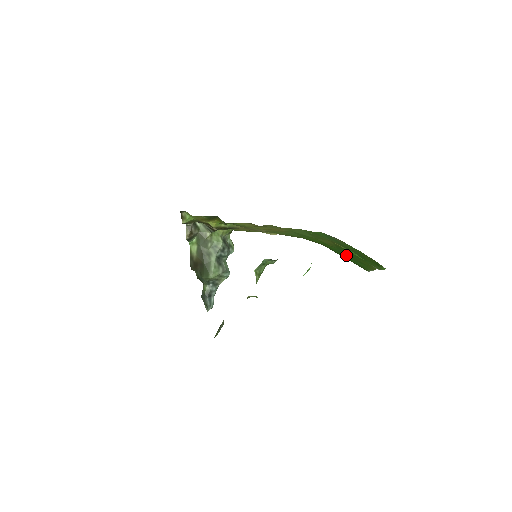
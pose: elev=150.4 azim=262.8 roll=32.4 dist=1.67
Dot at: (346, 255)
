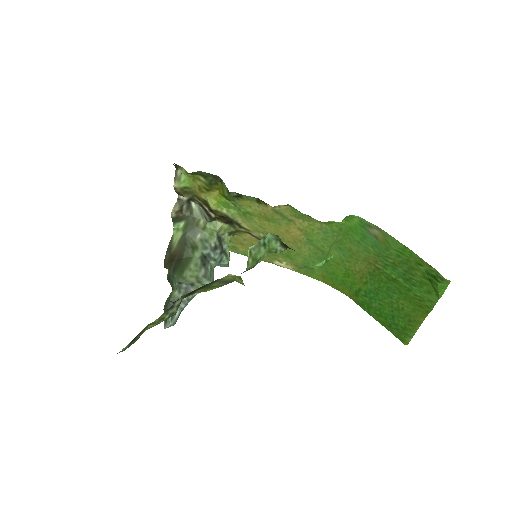
Dot at: (380, 302)
